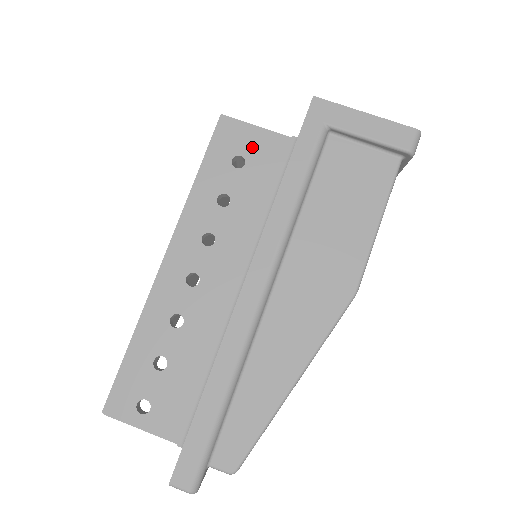
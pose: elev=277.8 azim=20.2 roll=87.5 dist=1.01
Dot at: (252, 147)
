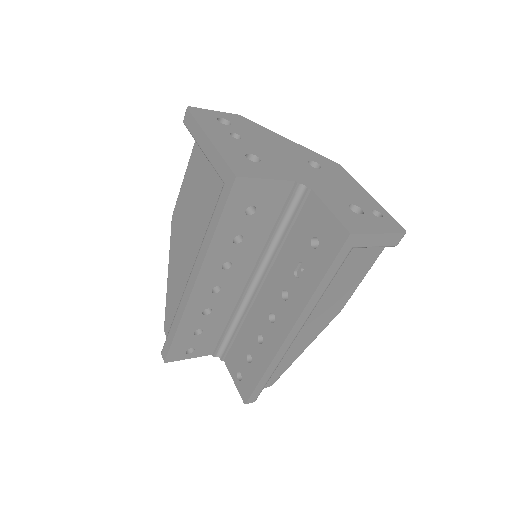
Dot at: (262, 197)
